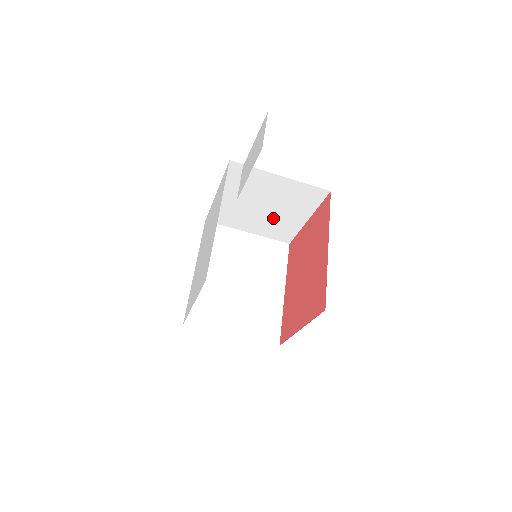
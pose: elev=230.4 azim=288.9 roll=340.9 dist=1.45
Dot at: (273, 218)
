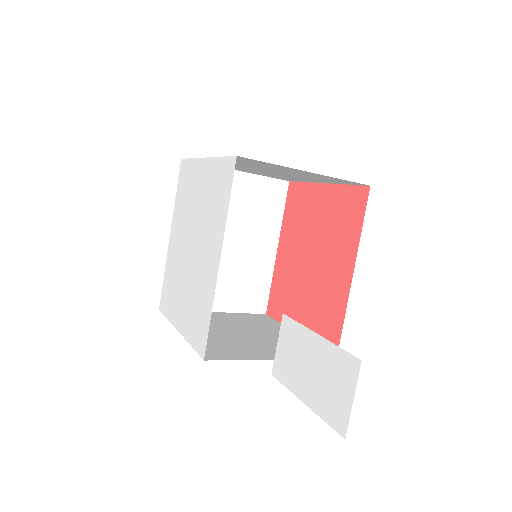
Dot at: (278, 174)
